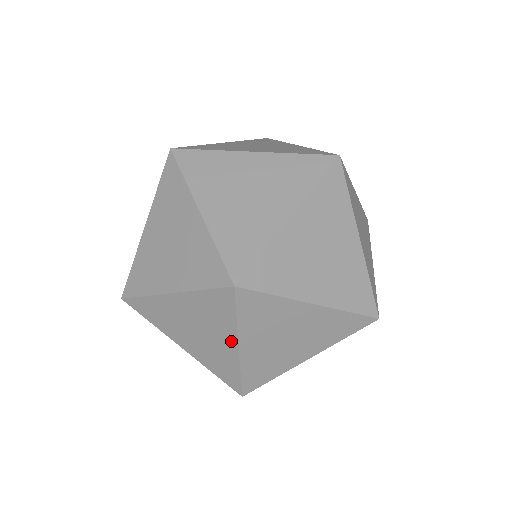
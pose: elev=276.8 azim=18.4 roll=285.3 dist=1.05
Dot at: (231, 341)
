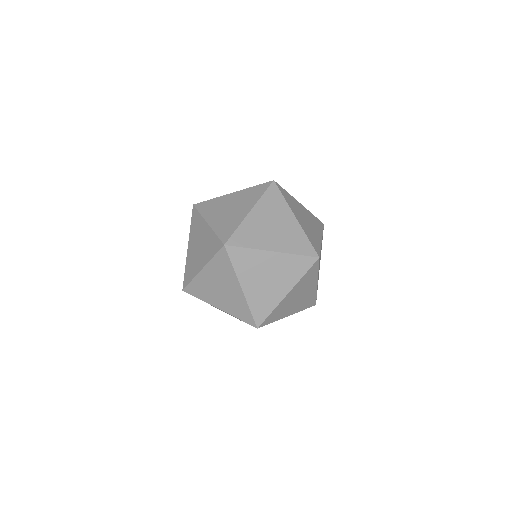
Dot at: (287, 288)
